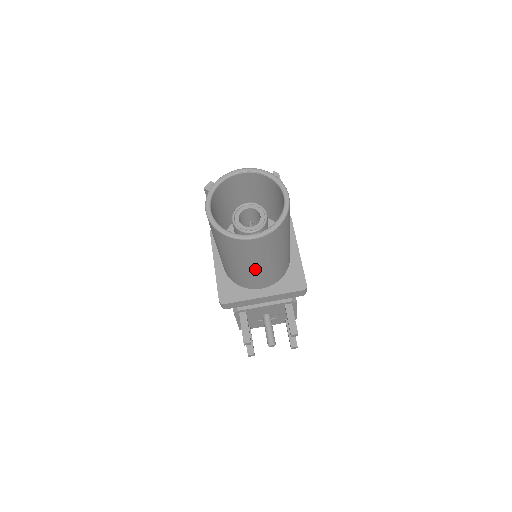
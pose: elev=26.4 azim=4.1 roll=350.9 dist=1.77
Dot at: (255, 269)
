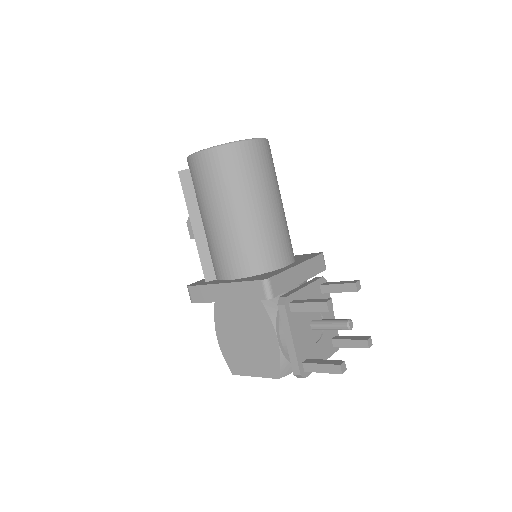
Dot at: (273, 210)
